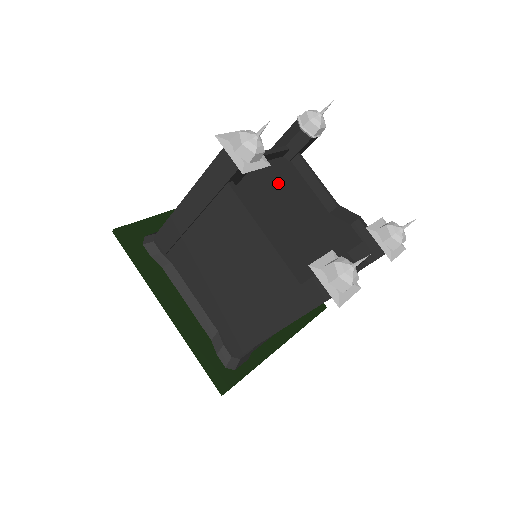
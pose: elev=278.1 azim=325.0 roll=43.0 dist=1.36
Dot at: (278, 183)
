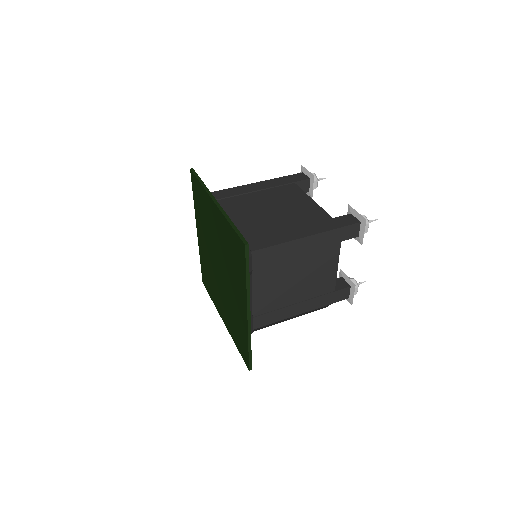
Dot at: occluded
